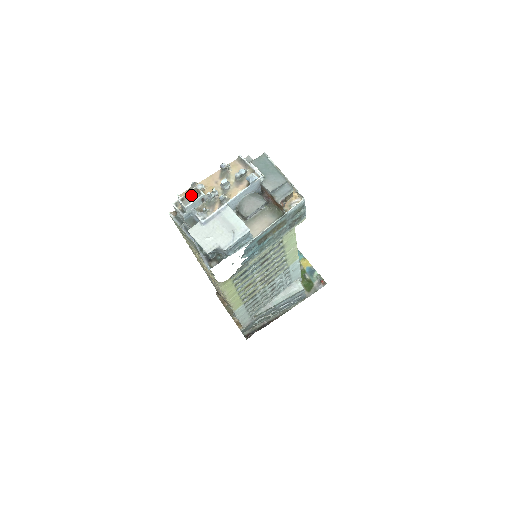
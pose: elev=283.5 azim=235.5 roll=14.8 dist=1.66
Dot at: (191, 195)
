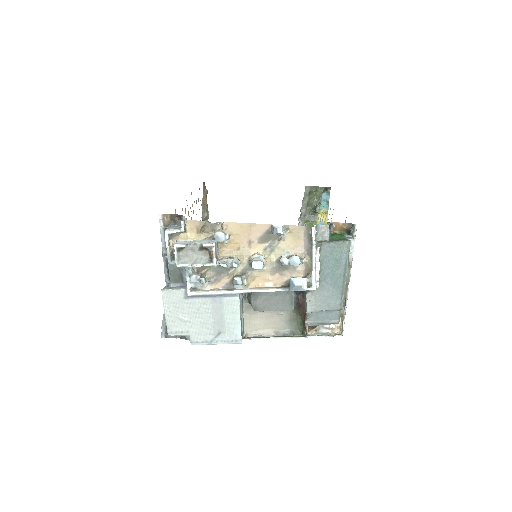
Dot at: (197, 250)
